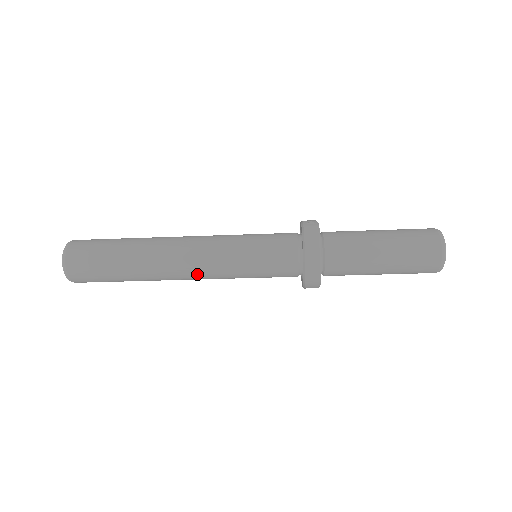
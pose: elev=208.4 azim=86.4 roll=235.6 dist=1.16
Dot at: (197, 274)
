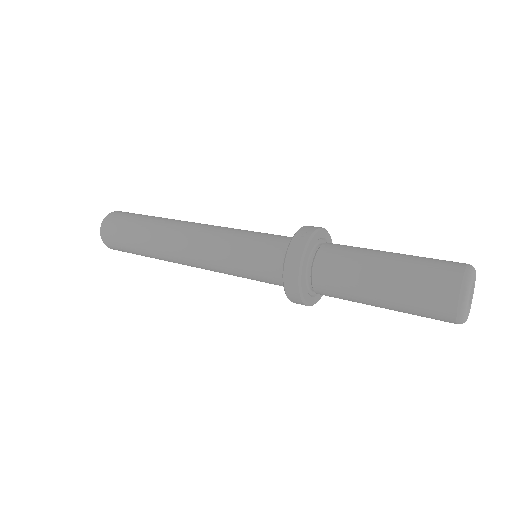
Dot at: (198, 266)
